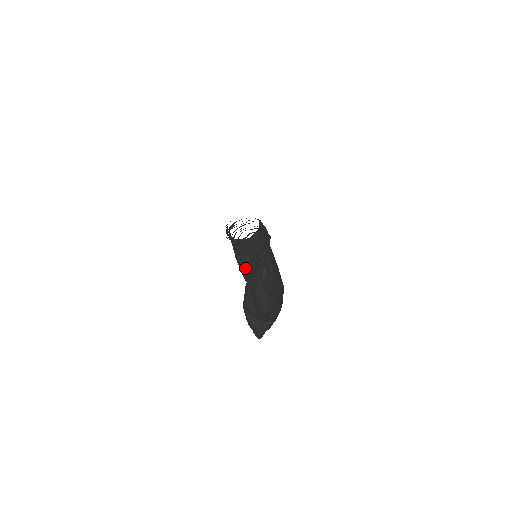
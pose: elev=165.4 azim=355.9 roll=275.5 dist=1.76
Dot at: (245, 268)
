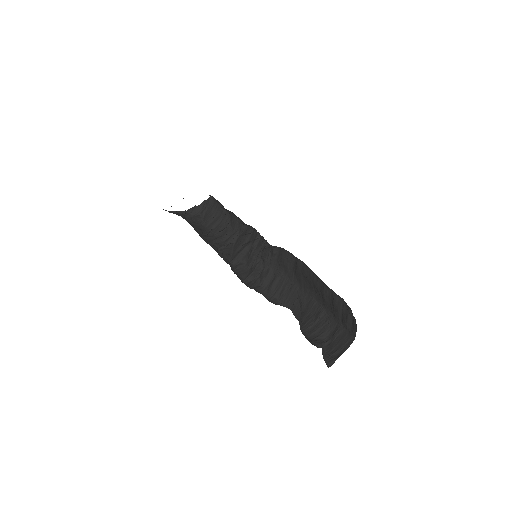
Dot at: (226, 262)
